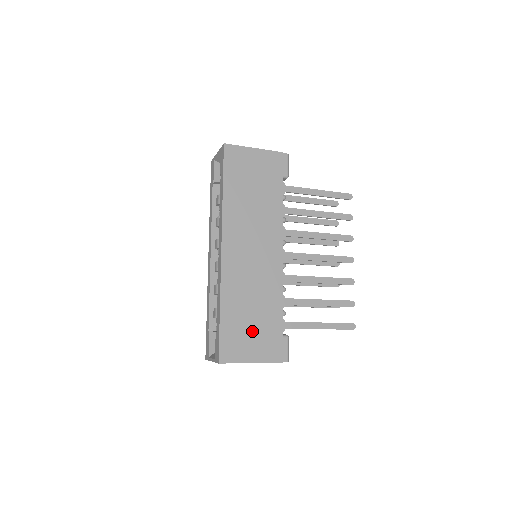
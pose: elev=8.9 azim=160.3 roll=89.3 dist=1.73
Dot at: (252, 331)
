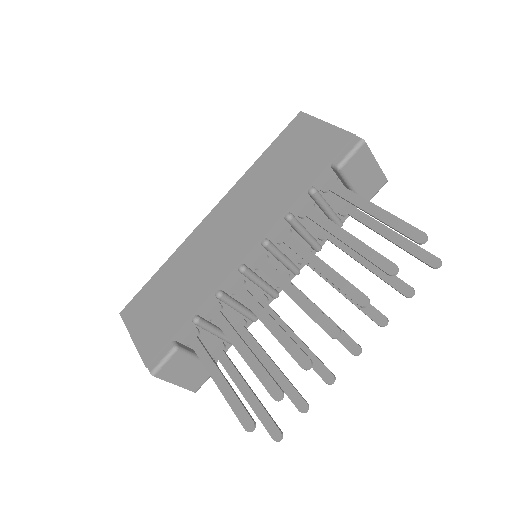
Dot at: (158, 309)
